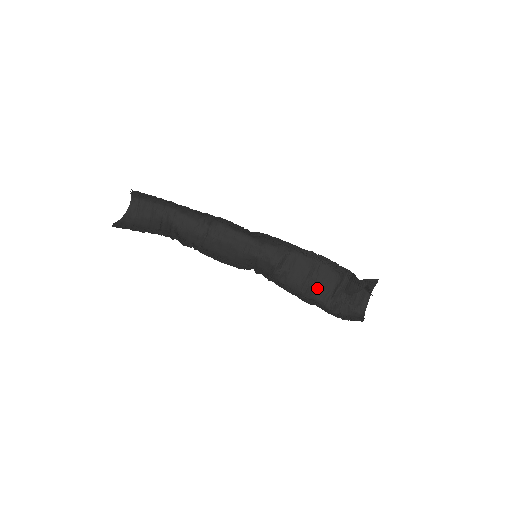
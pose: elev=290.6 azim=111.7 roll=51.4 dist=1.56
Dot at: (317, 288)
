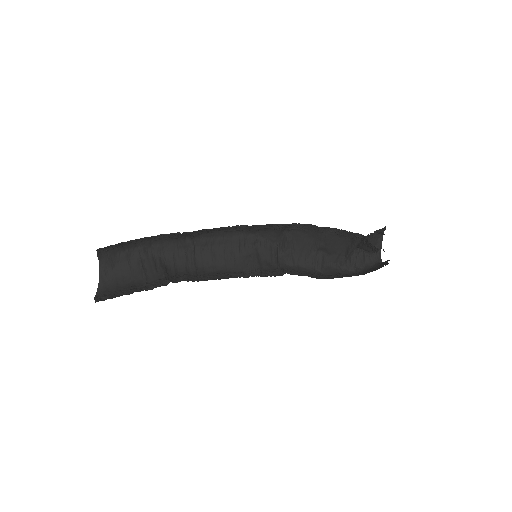
Dot at: (328, 254)
